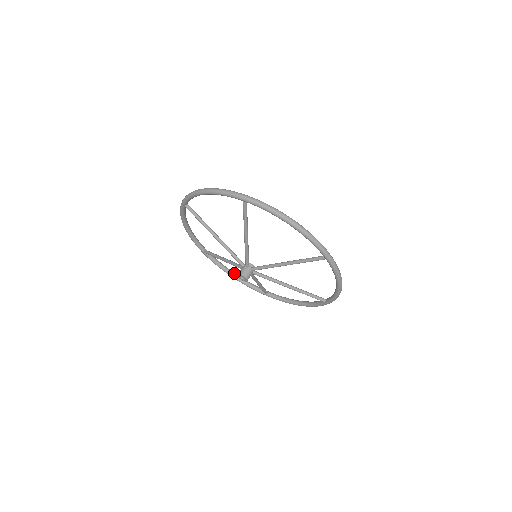
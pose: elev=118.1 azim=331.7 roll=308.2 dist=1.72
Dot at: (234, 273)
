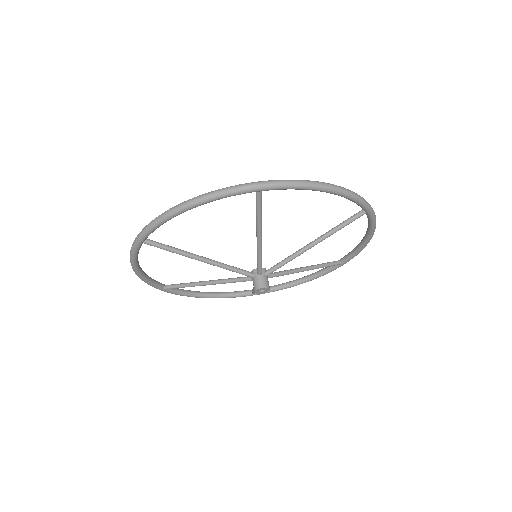
Dot at: (299, 279)
